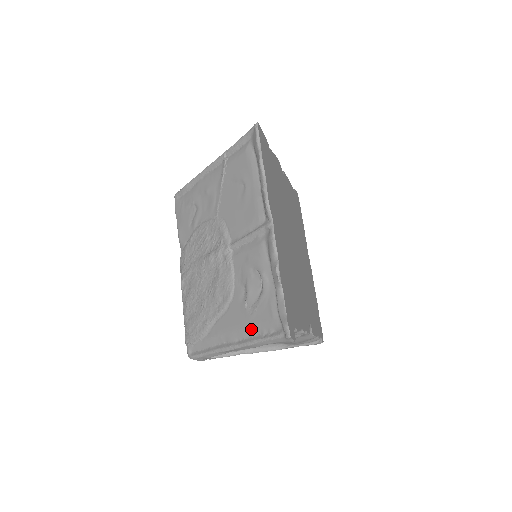
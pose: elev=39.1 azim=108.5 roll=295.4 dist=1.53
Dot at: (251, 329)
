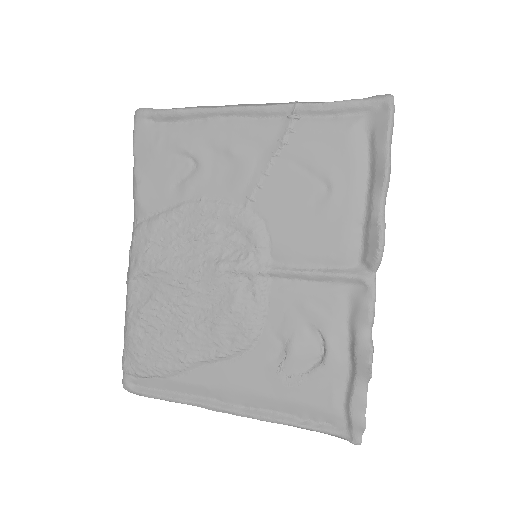
Dot at: (280, 404)
